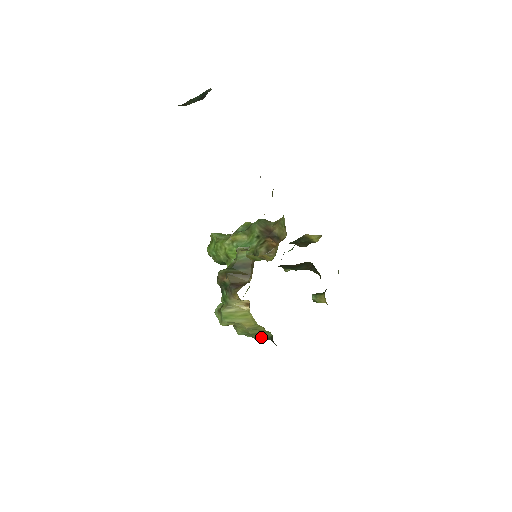
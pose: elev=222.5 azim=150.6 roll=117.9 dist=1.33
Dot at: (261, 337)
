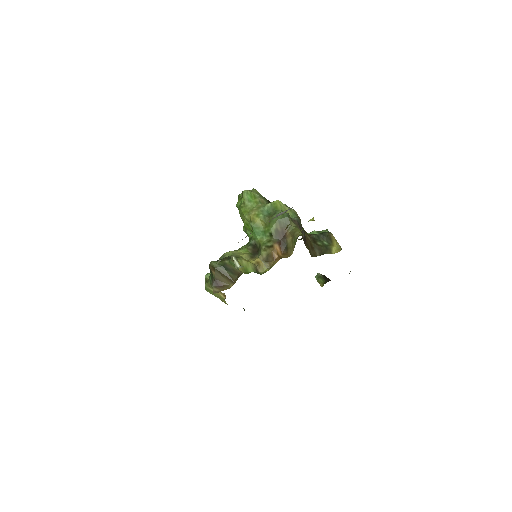
Dot at: occluded
